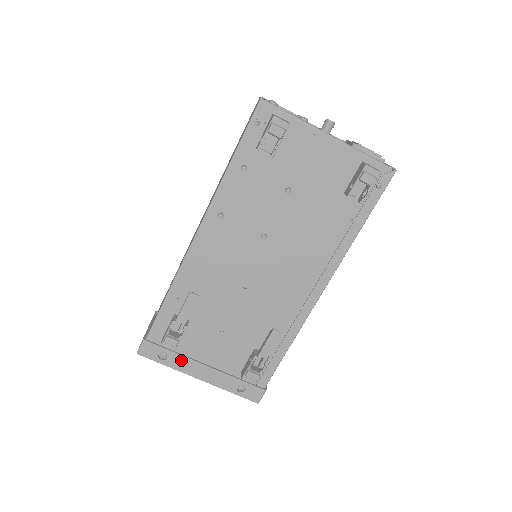
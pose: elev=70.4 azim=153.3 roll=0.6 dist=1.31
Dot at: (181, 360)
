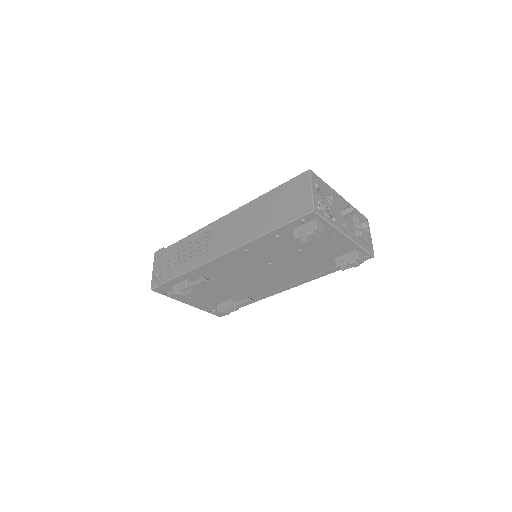
Dot at: (180, 297)
